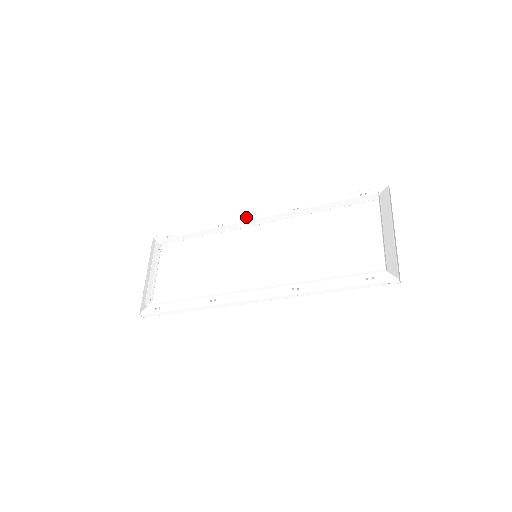
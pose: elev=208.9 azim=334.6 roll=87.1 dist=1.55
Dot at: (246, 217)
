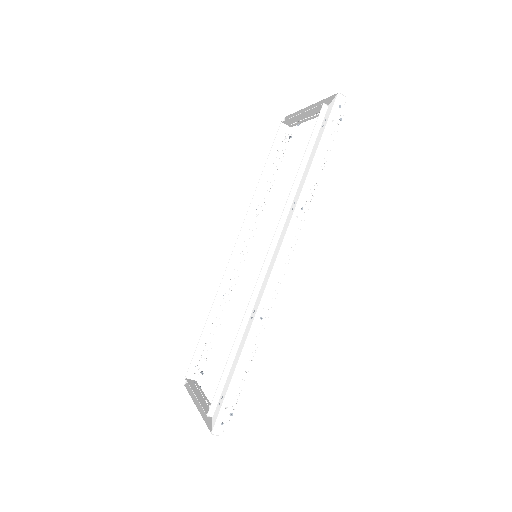
Dot at: occluded
